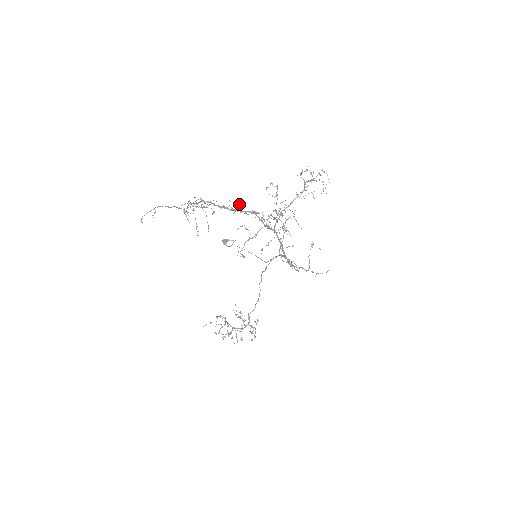
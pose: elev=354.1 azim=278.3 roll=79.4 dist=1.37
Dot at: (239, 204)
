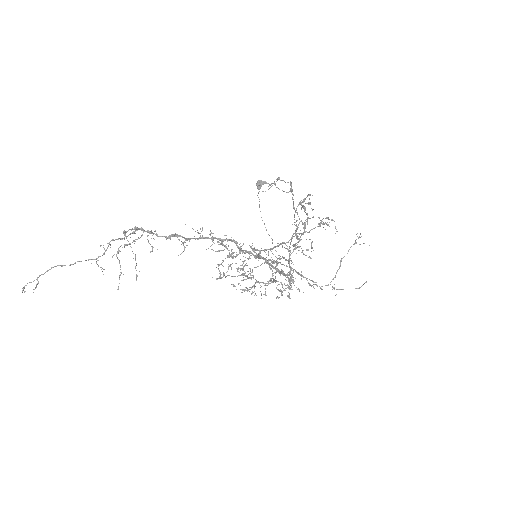
Dot at: occluded
